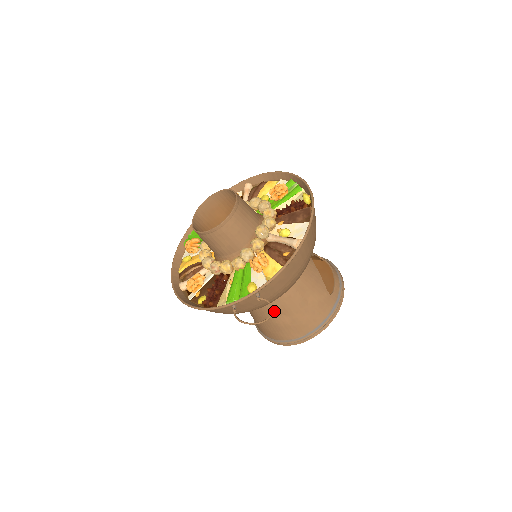
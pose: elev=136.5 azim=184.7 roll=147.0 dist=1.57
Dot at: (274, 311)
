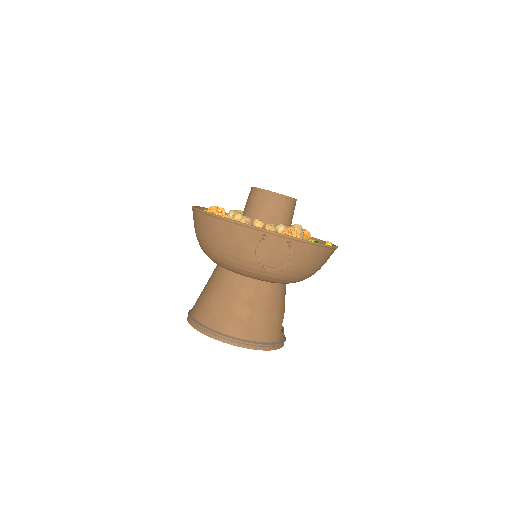
Dot at: (245, 296)
